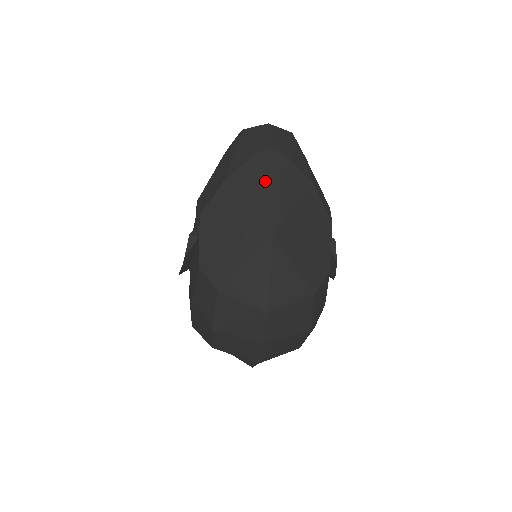
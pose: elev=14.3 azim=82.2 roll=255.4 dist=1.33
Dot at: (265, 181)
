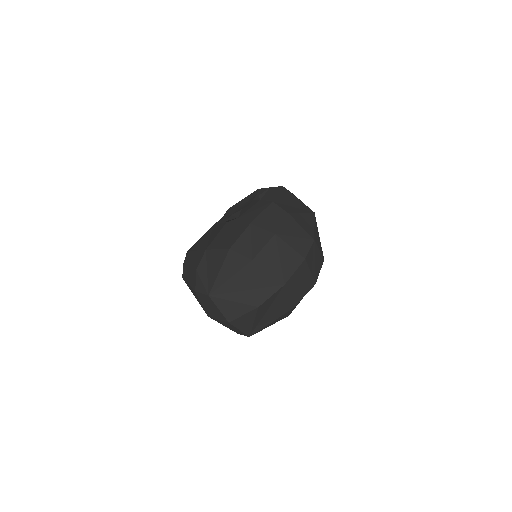
Dot at: occluded
